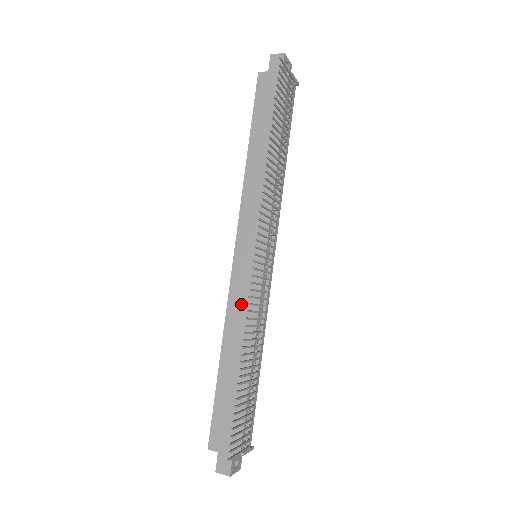
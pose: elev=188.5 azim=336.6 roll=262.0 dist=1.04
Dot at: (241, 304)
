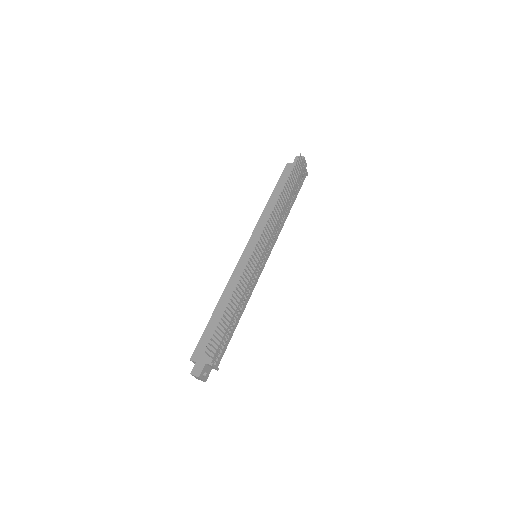
Dot at: occluded
